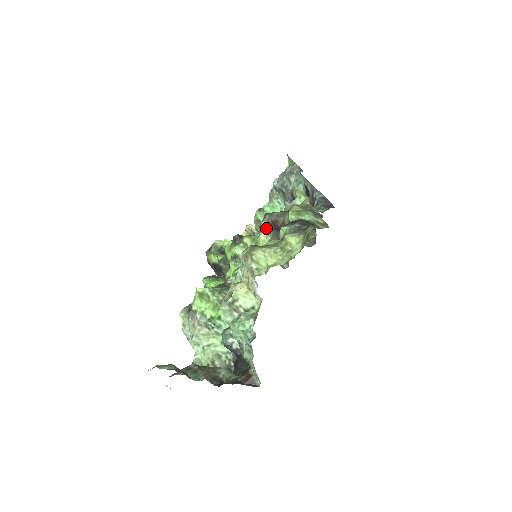
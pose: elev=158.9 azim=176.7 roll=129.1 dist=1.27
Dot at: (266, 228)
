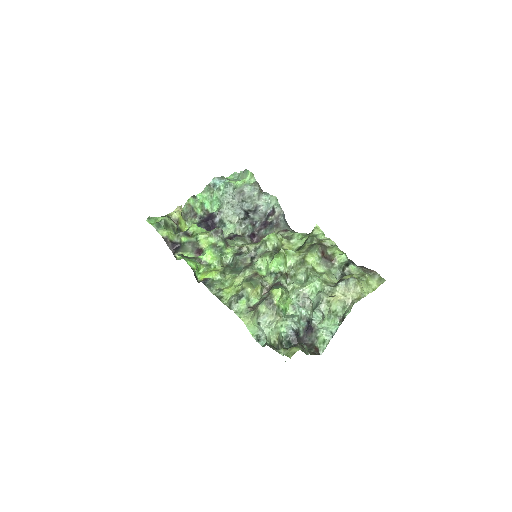
Dot at: (318, 255)
